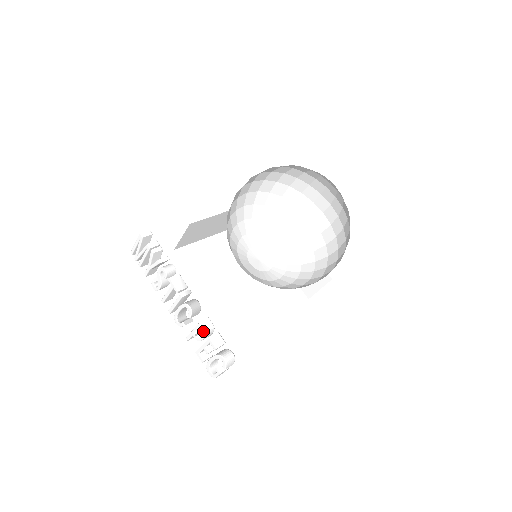
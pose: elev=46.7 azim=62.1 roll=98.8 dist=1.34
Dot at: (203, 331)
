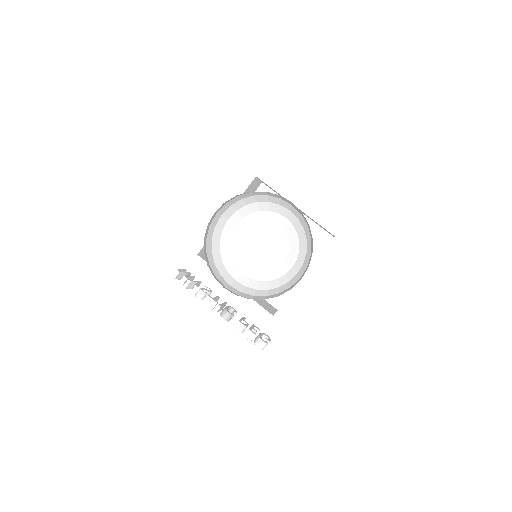
Dot at: occluded
